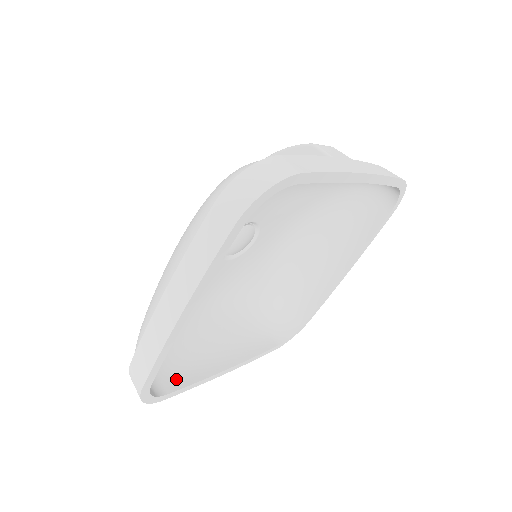
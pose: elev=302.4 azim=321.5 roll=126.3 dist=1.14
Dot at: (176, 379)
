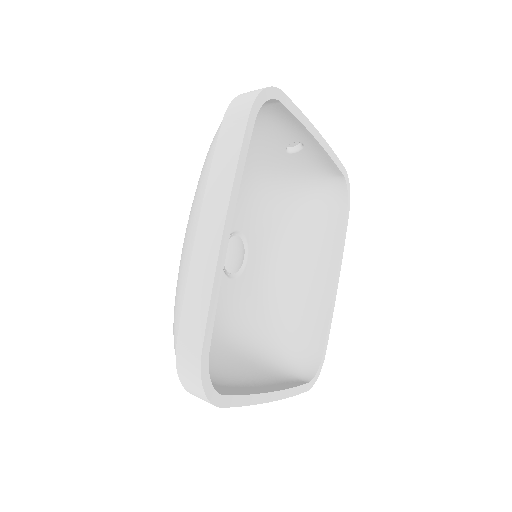
Dot at: (225, 391)
